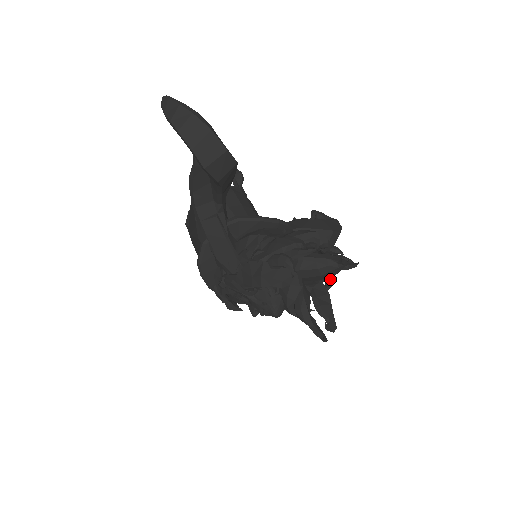
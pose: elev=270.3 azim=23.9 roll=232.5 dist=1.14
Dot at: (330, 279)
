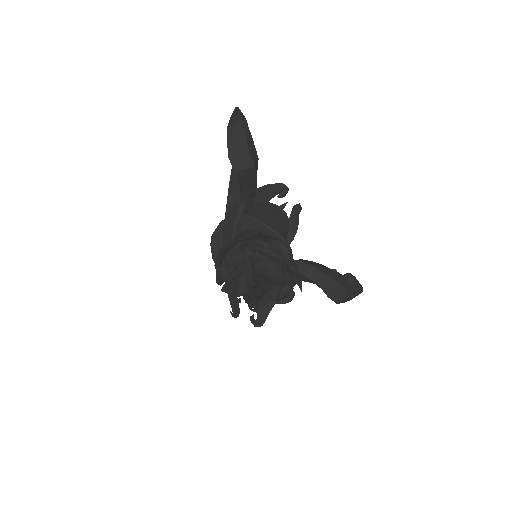
Dot at: (288, 296)
